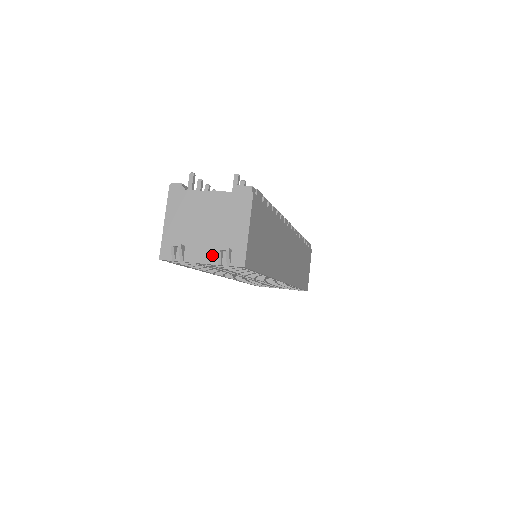
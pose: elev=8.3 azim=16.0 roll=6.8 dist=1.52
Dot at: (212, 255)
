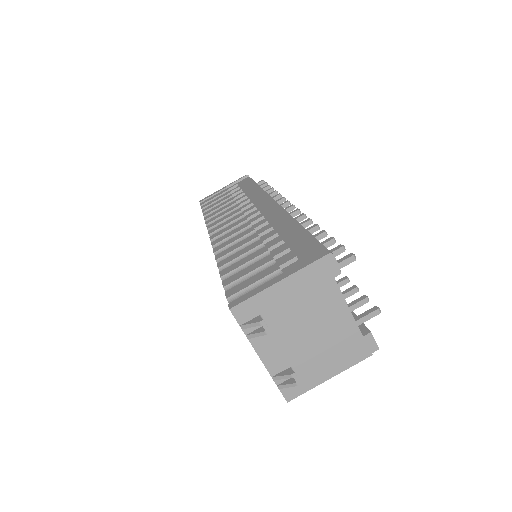
Dot at: (278, 364)
